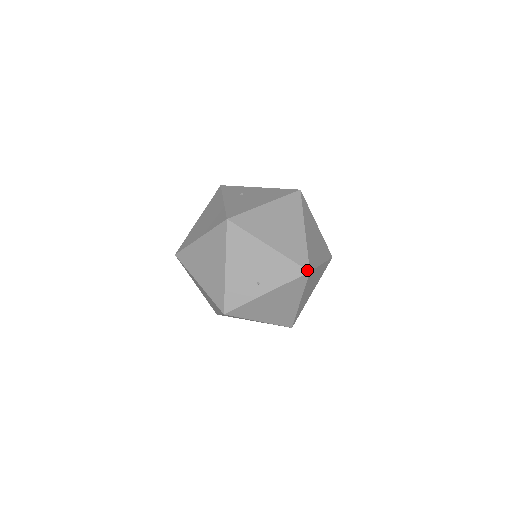
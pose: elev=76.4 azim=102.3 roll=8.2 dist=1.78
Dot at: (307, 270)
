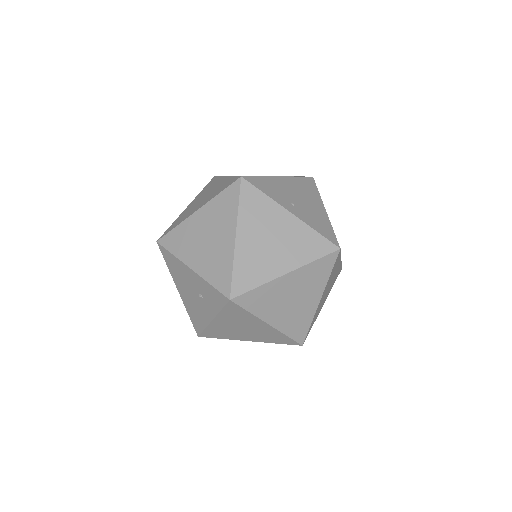
Dot at: (339, 246)
